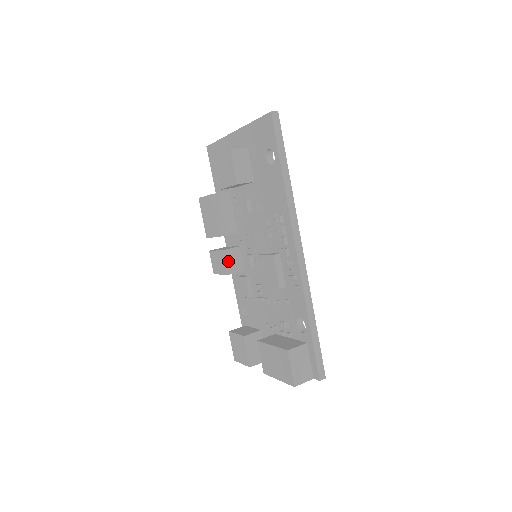
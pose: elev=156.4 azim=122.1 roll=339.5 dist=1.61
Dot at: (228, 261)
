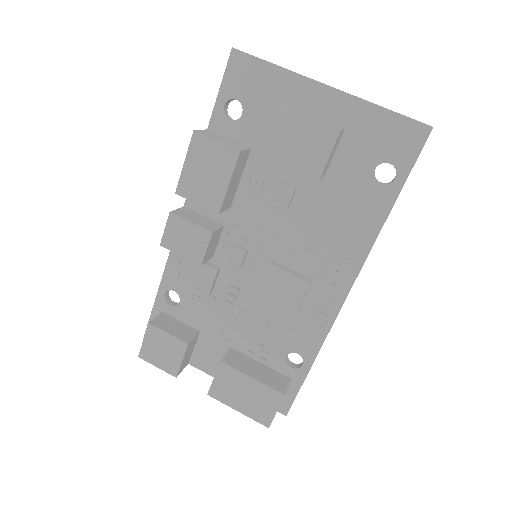
Dot at: (209, 247)
